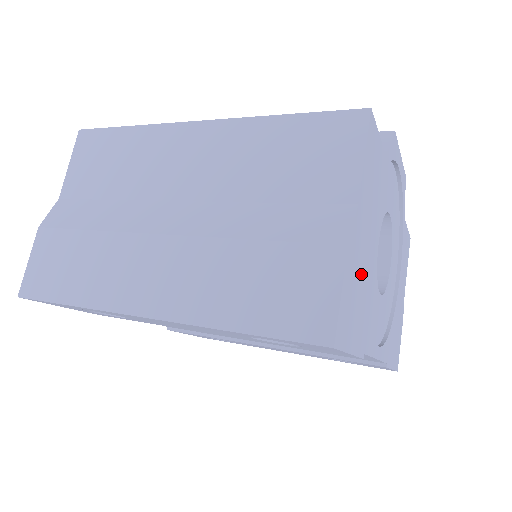
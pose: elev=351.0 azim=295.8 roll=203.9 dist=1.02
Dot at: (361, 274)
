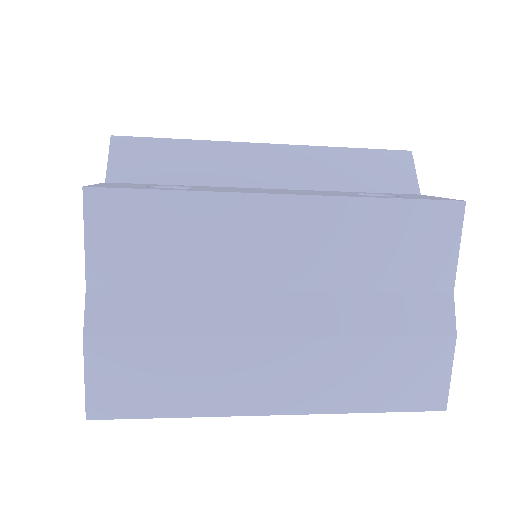
Dot at: occluded
